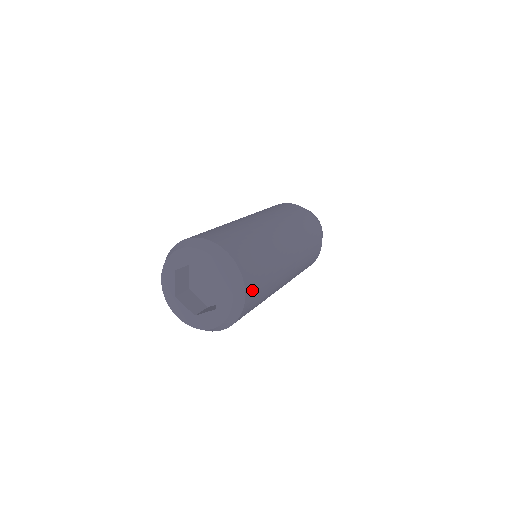
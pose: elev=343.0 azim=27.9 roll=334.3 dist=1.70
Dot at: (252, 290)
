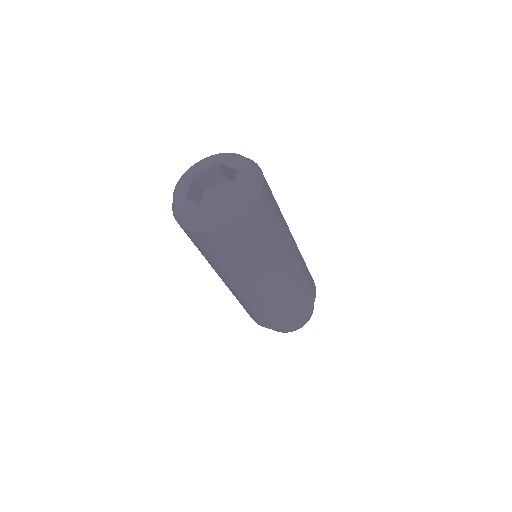
Dot at: (267, 195)
